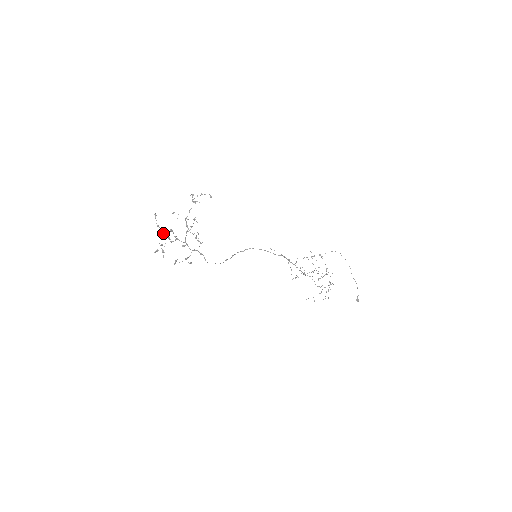
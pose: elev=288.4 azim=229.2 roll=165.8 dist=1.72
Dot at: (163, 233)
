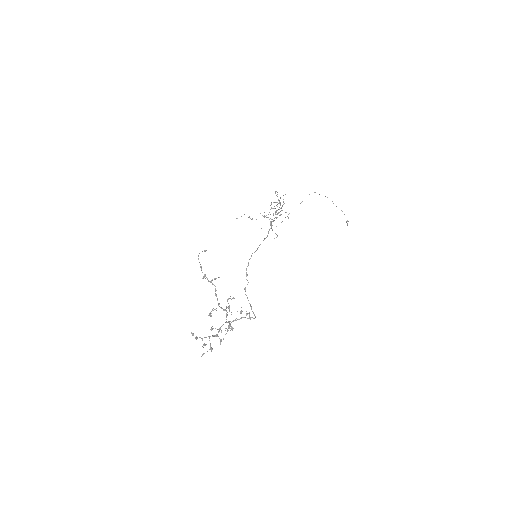
Dot at: occluded
